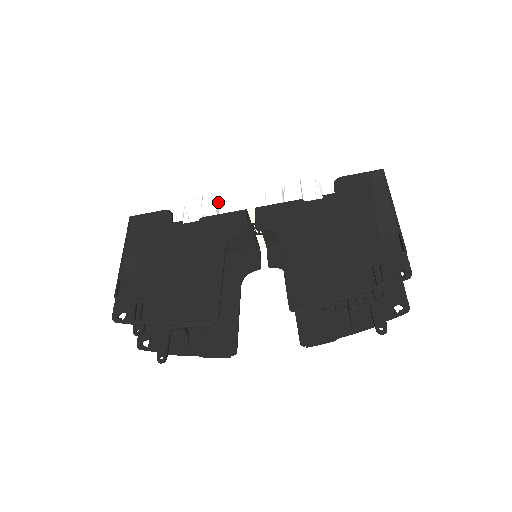
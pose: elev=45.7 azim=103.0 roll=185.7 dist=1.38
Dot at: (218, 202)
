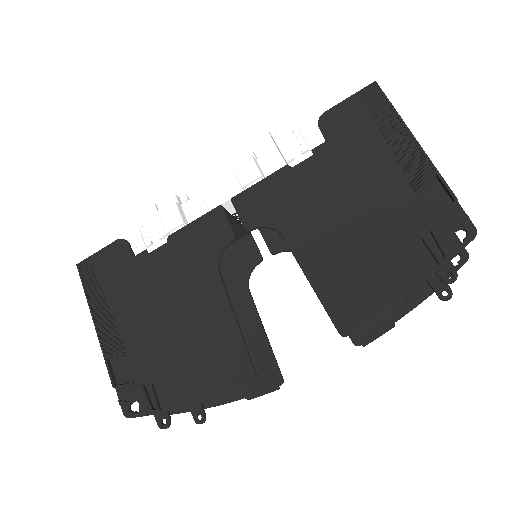
Dot at: (179, 206)
